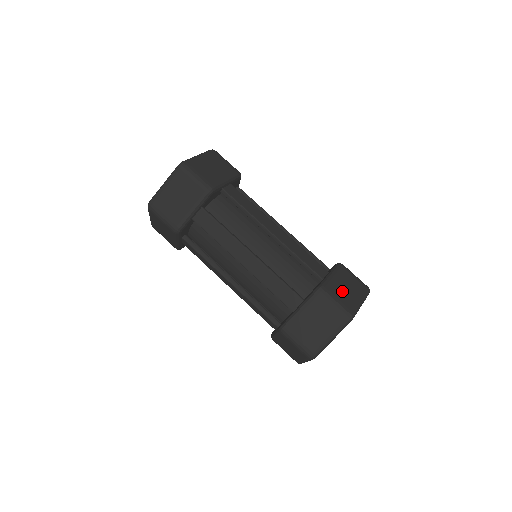
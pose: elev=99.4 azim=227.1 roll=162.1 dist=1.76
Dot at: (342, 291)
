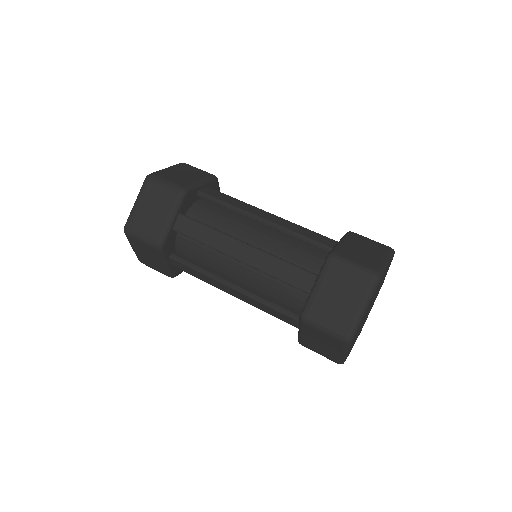
Dot at: (359, 253)
